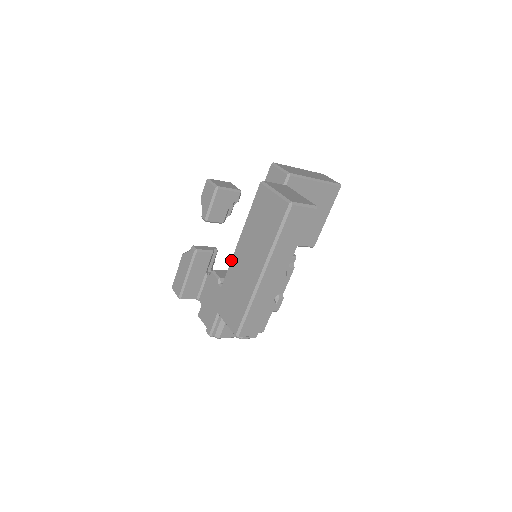
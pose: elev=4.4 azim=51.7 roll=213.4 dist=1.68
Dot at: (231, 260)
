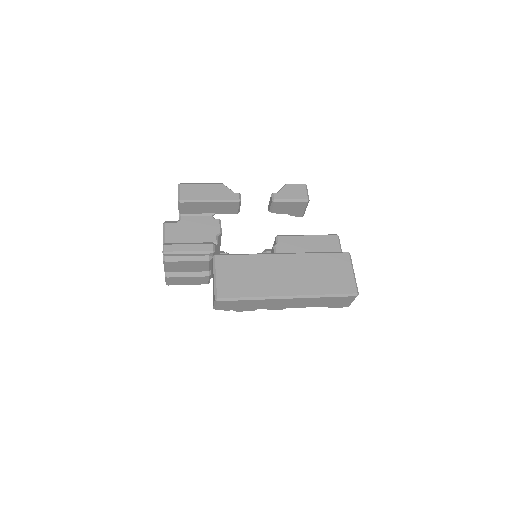
Dot at: (271, 254)
